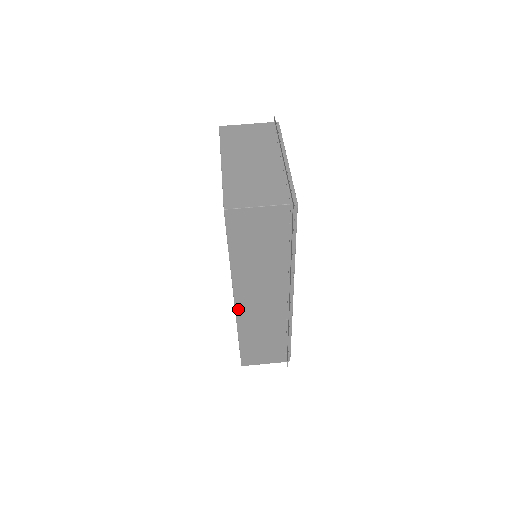
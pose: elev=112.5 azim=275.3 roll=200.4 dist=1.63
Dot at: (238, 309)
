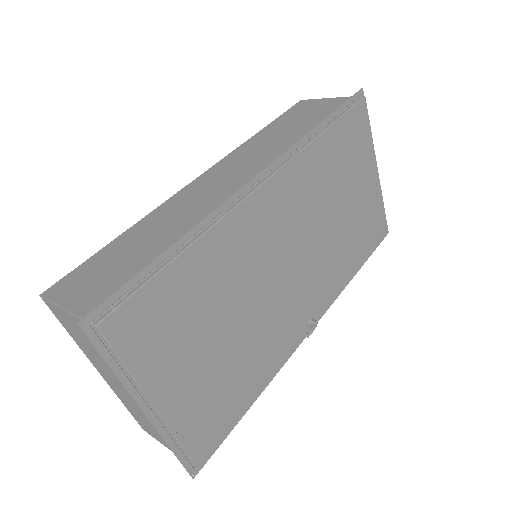
Dot at: (192, 184)
